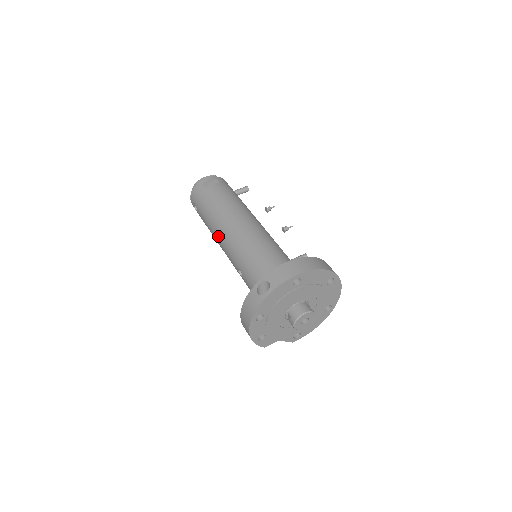
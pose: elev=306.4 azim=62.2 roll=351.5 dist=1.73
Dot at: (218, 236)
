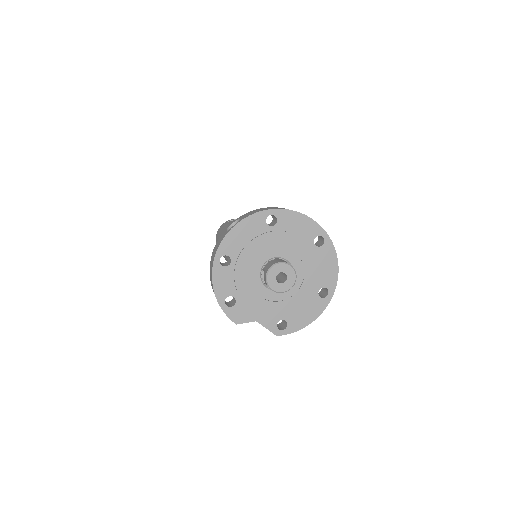
Dot at: occluded
